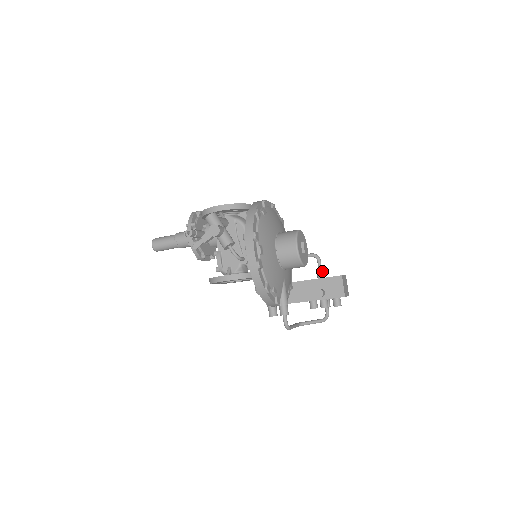
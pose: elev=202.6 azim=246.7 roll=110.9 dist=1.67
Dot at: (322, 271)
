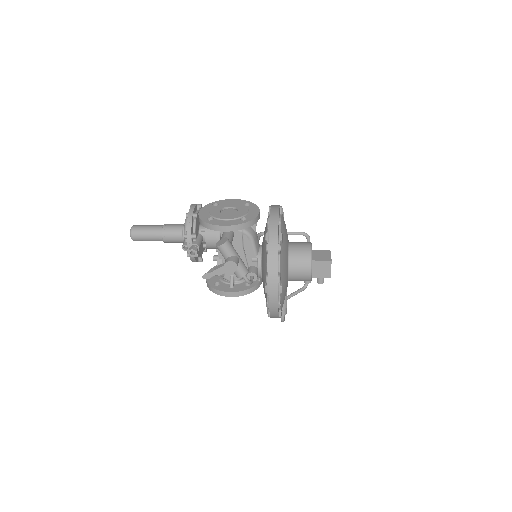
Dot at: occluded
